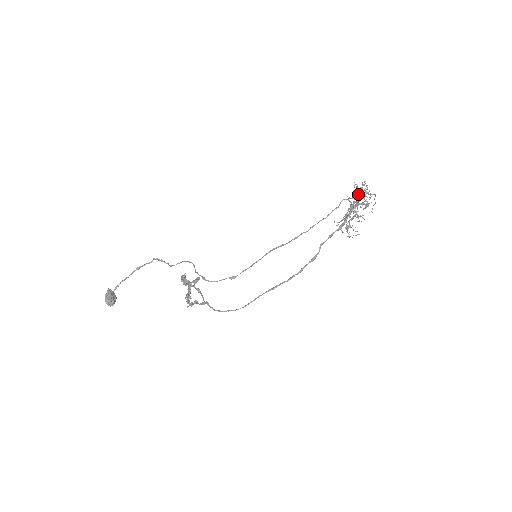
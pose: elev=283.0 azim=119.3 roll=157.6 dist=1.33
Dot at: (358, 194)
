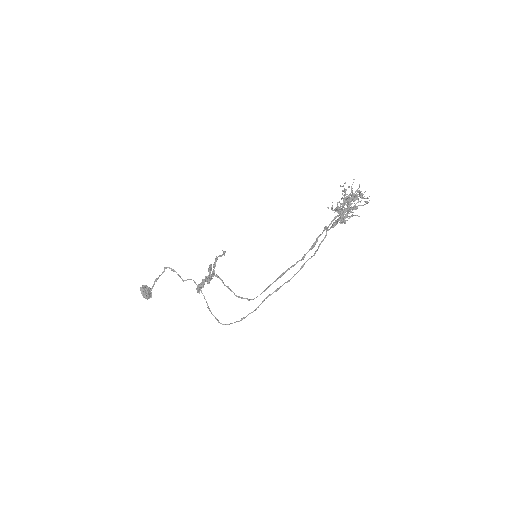
Dot at: occluded
